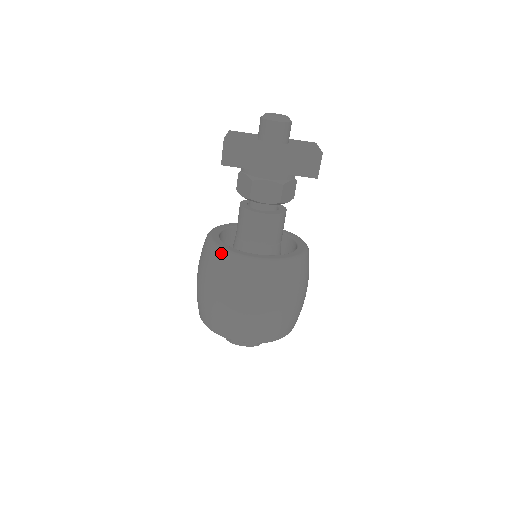
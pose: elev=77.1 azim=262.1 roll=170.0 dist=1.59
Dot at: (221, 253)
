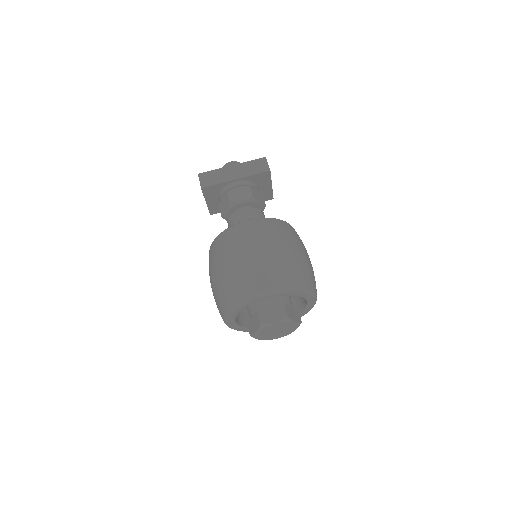
Dot at: (219, 235)
